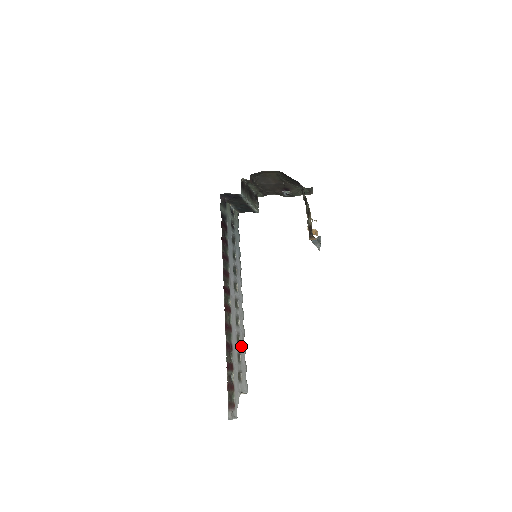
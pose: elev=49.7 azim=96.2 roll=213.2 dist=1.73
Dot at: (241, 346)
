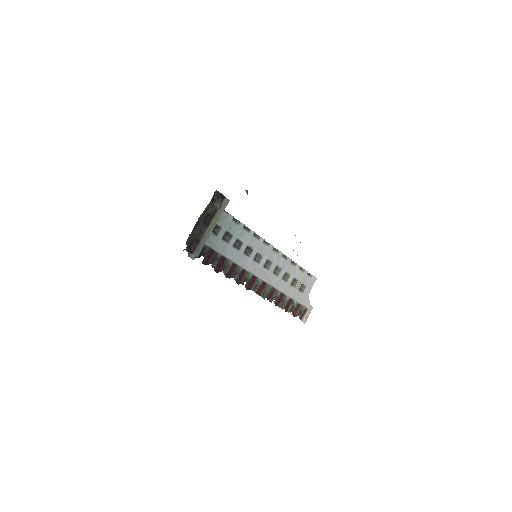
Dot at: (292, 273)
